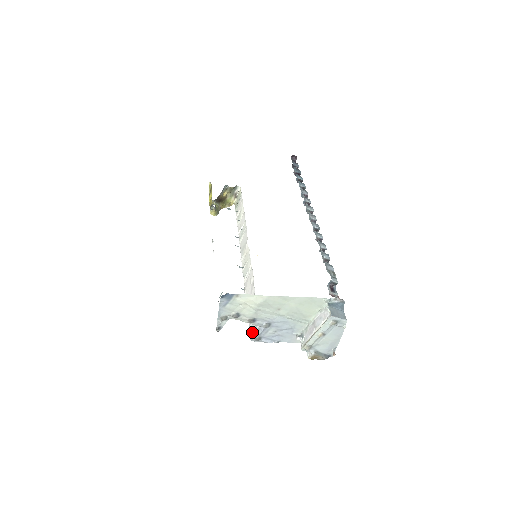
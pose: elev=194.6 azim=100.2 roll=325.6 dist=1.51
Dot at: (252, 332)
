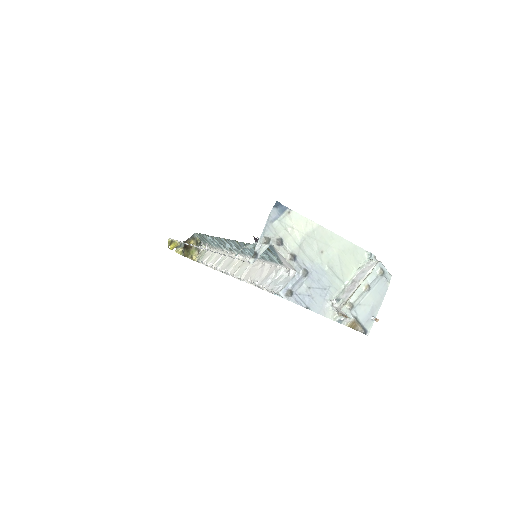
Dot at: (281, 286)
